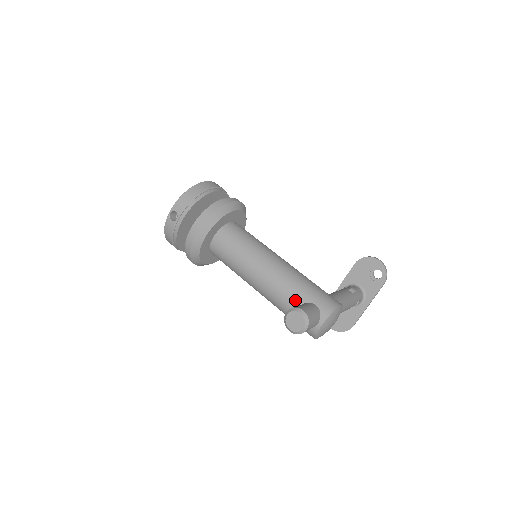
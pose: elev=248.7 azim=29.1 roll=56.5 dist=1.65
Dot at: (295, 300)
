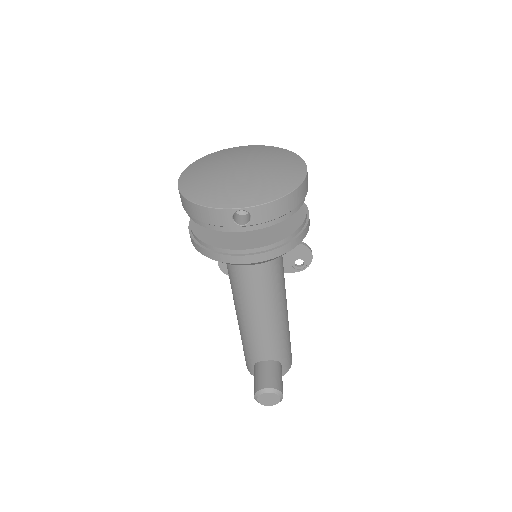
Dot at: (271, 355)
